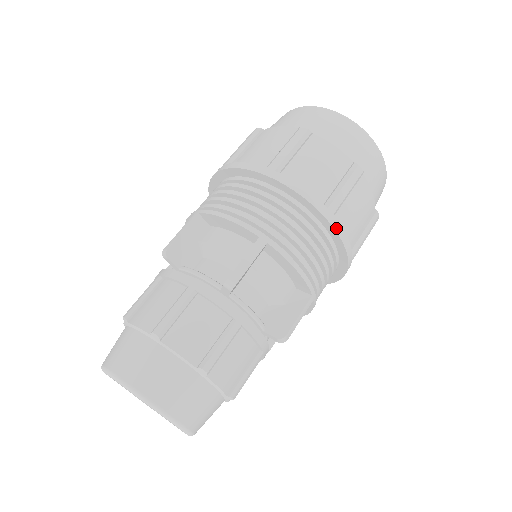
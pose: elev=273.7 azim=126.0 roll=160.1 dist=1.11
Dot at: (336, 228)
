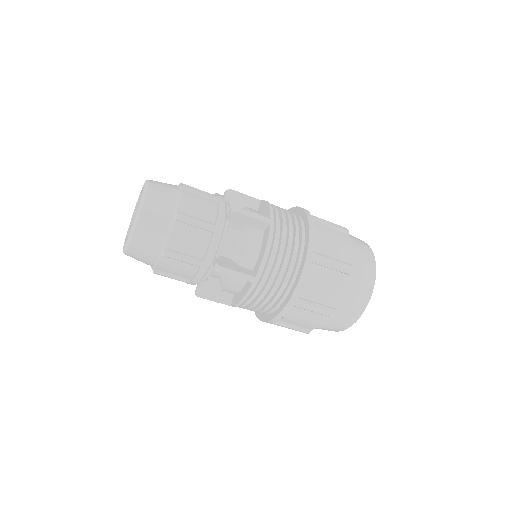
Dot at: (306, 265)
